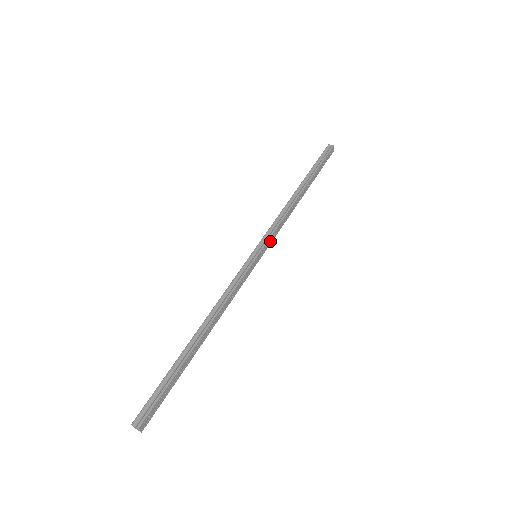
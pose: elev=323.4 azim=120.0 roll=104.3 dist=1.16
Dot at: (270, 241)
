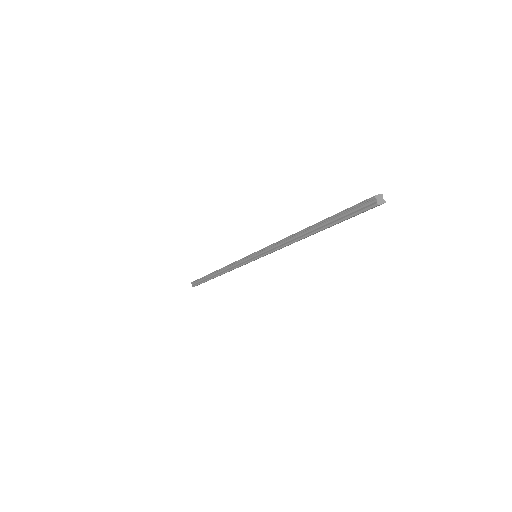
Dot at: occluded
